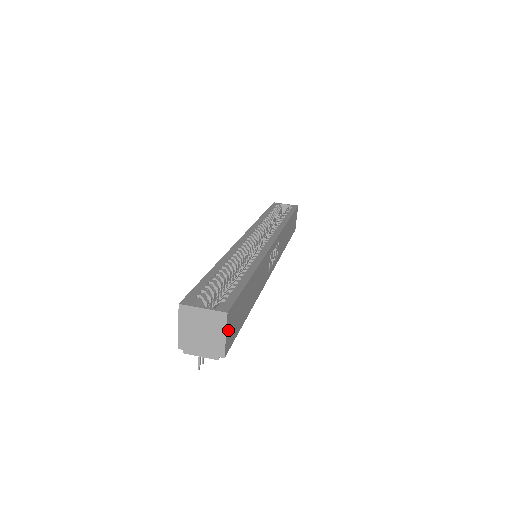
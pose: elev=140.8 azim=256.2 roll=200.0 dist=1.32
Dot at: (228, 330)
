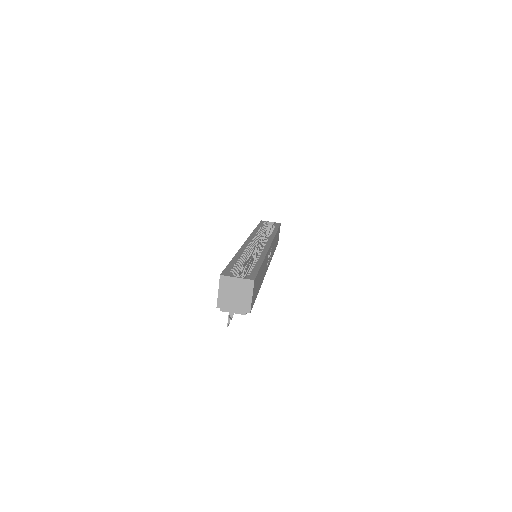
Dot at: (253, 294)
